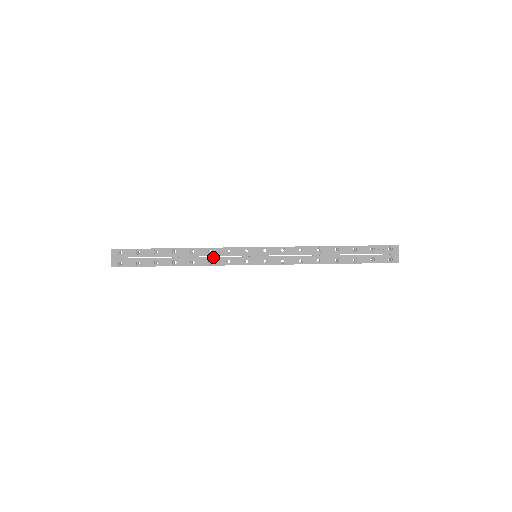
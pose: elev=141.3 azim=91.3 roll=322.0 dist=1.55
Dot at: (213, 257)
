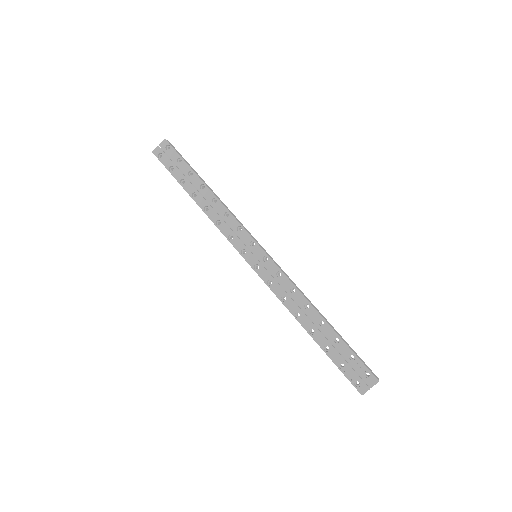
Dot at: (224, 221)
